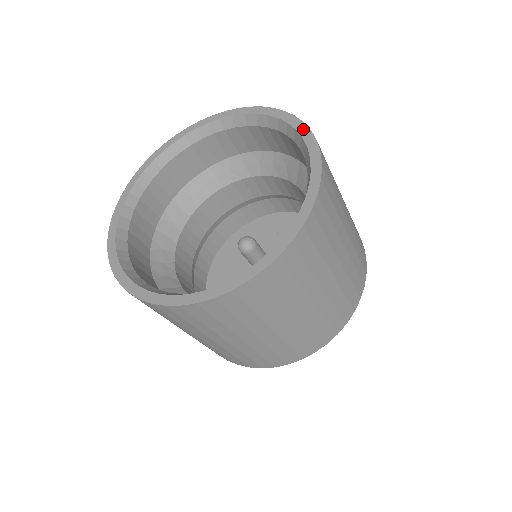
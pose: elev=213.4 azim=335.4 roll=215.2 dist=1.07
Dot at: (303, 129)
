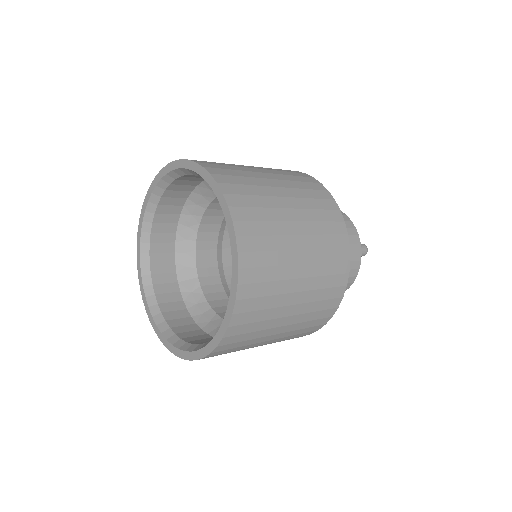
Dot at: (233, 245)
